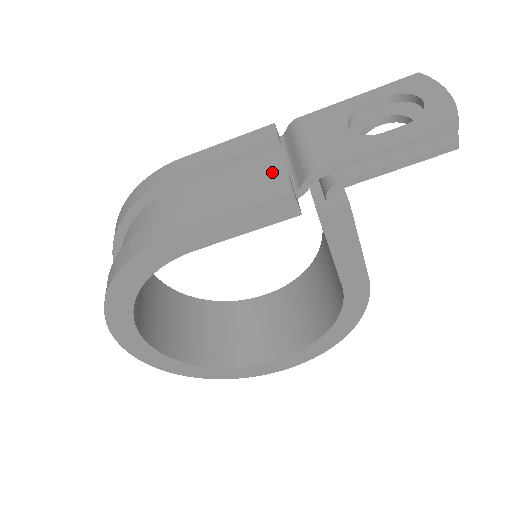
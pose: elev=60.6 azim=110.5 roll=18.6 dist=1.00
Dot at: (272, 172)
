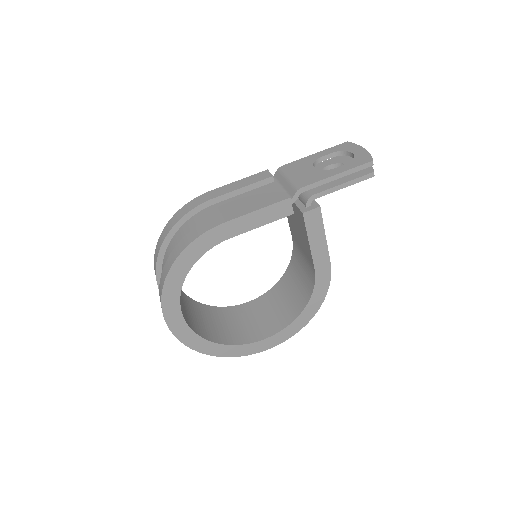
Dot at: (272, 193)
